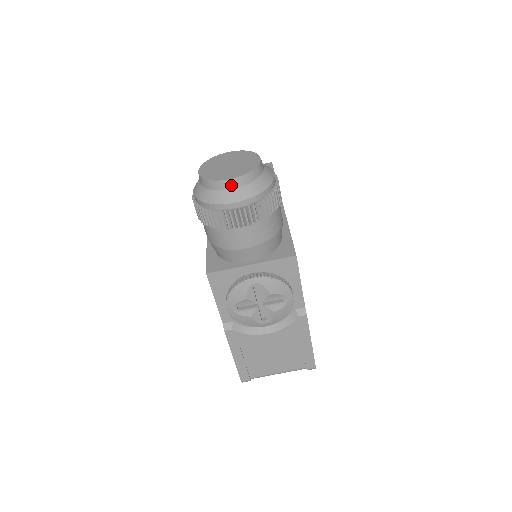
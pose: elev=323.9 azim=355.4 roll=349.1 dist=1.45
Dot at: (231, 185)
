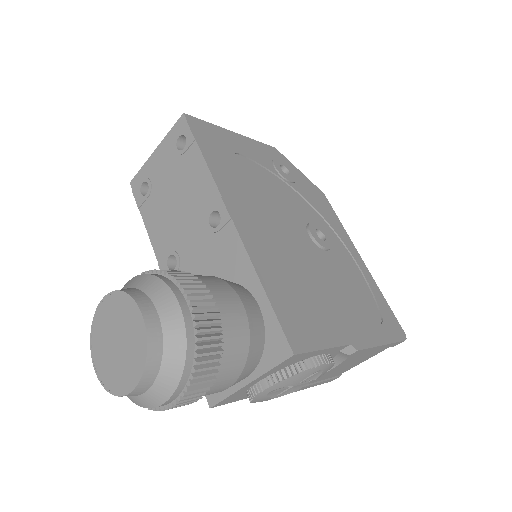
Dot at: (139, 392)
